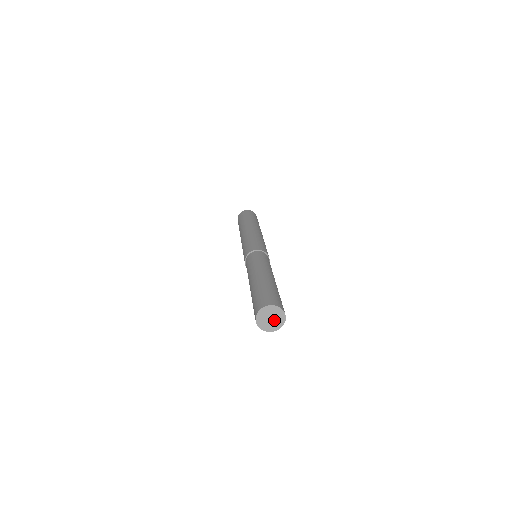
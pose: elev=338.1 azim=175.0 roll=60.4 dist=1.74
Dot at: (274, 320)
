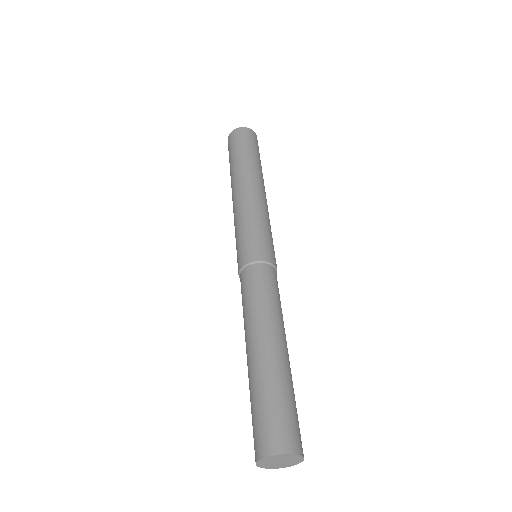
Dot at: (280, 463)
